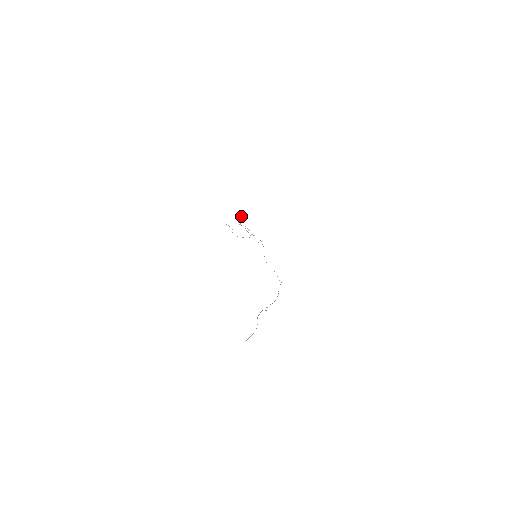
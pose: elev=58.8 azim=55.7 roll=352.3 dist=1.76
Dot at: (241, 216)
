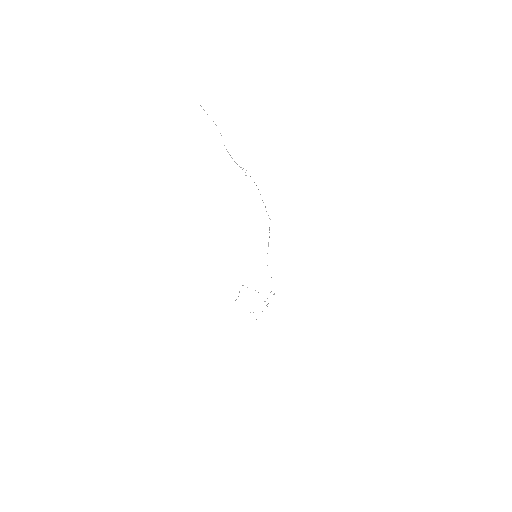
Dot at: occluded
